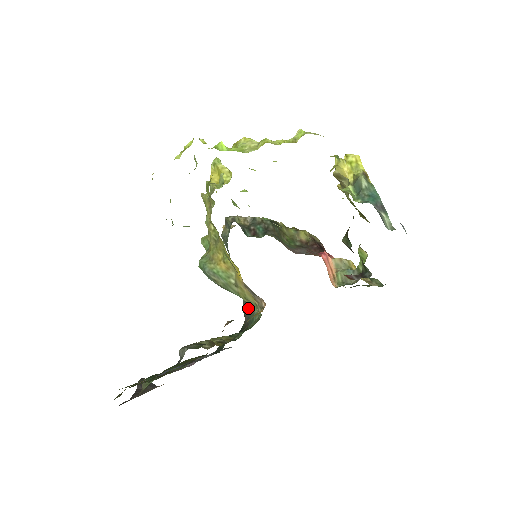
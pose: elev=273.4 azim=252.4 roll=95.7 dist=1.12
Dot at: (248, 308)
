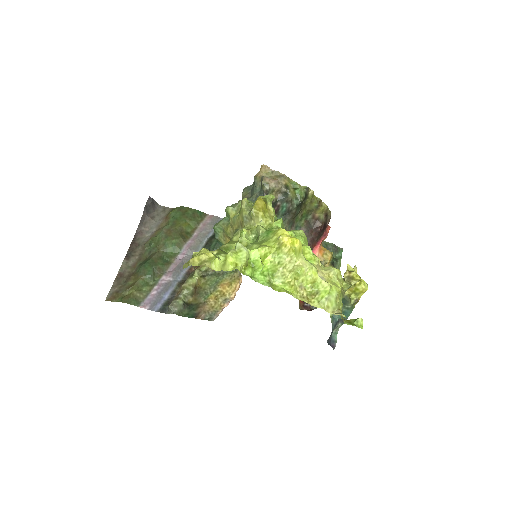
Dot at: occluded
